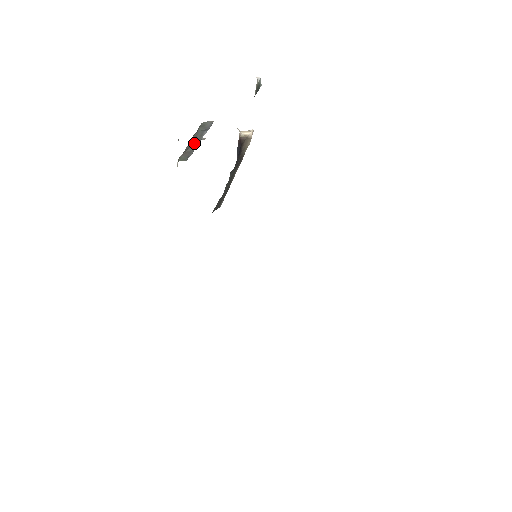
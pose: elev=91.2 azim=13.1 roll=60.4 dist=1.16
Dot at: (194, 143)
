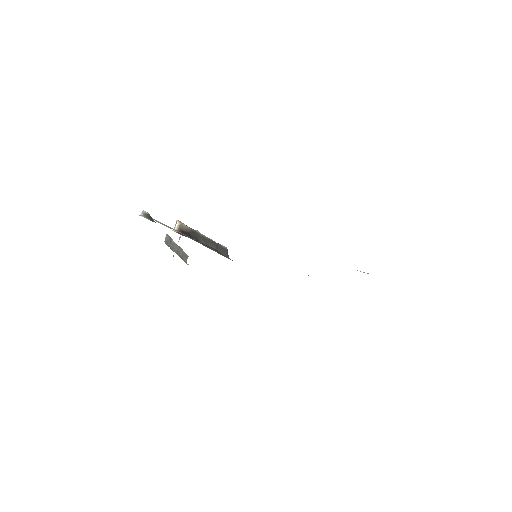
Dot at: (177, 250)
